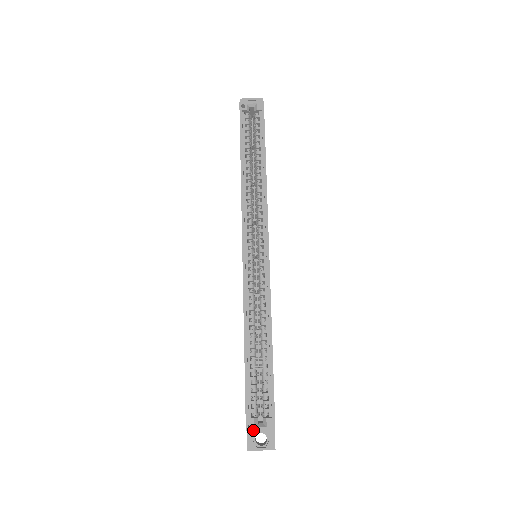
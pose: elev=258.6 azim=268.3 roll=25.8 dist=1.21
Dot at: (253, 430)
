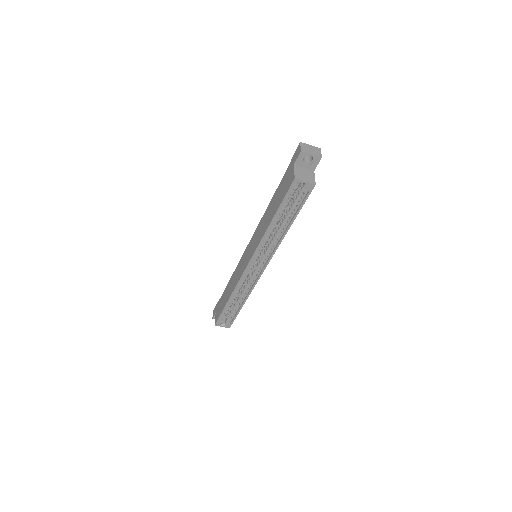
Dot at: occluded
